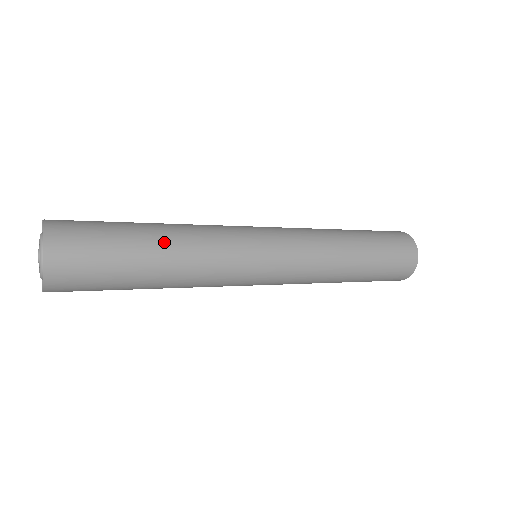
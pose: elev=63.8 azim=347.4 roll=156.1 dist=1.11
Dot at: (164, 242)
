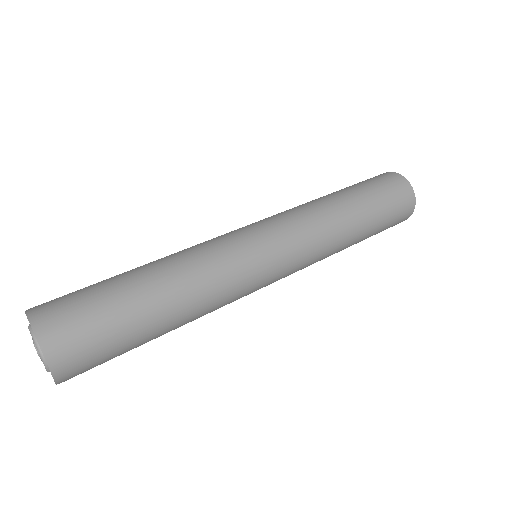
Dot at: (170, 306)
